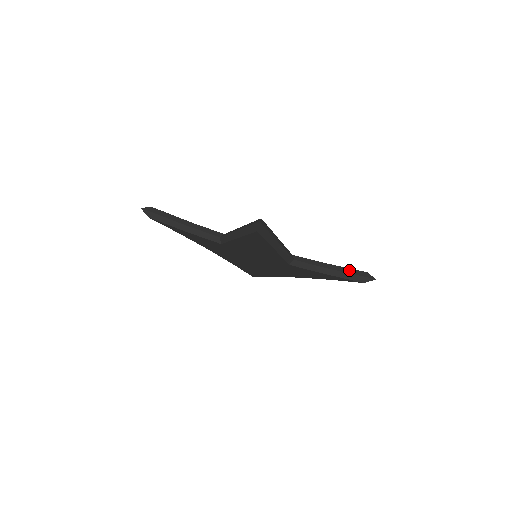
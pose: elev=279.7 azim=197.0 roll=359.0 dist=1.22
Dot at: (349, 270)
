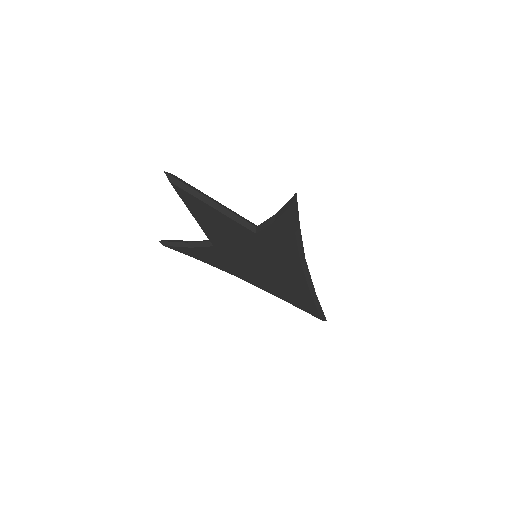
Dot at: (285, 204)
